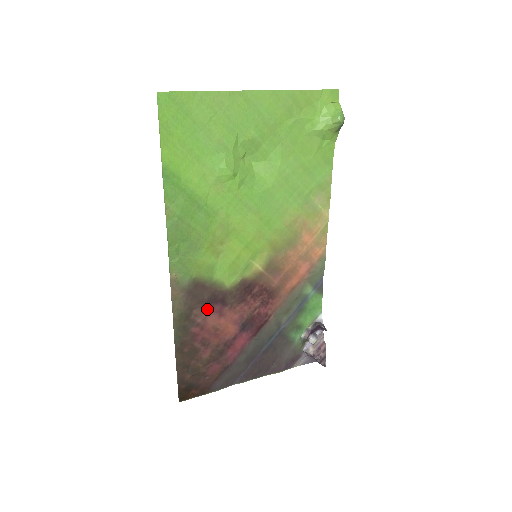
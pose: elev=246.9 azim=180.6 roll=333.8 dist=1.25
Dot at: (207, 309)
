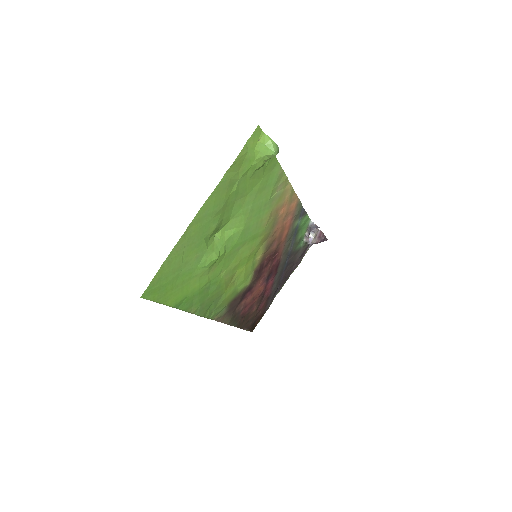
Dot at: (243, 301)
